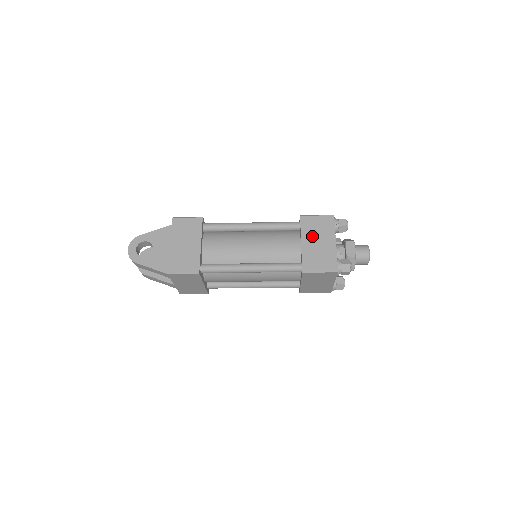
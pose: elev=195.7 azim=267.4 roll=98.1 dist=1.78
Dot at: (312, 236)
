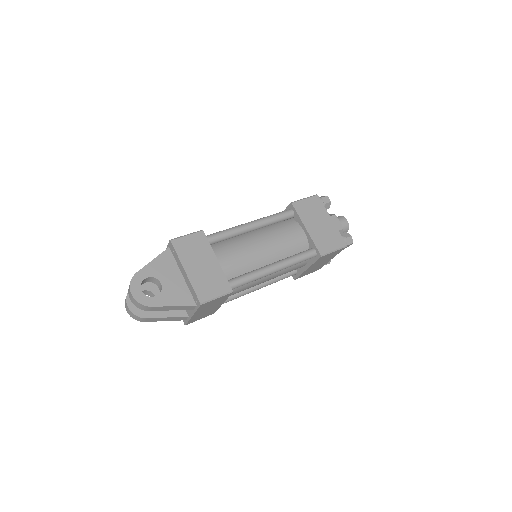
Dot at: (311, 220)
